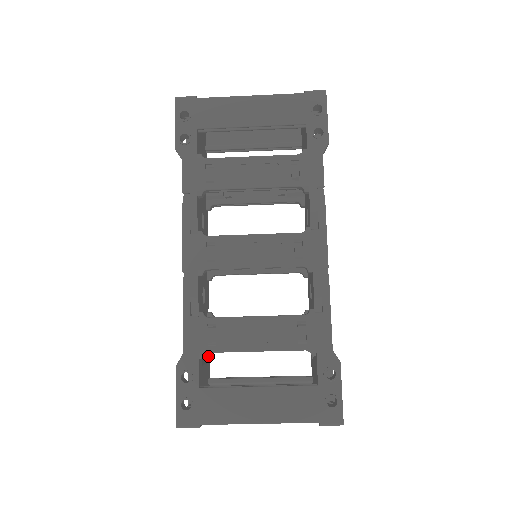
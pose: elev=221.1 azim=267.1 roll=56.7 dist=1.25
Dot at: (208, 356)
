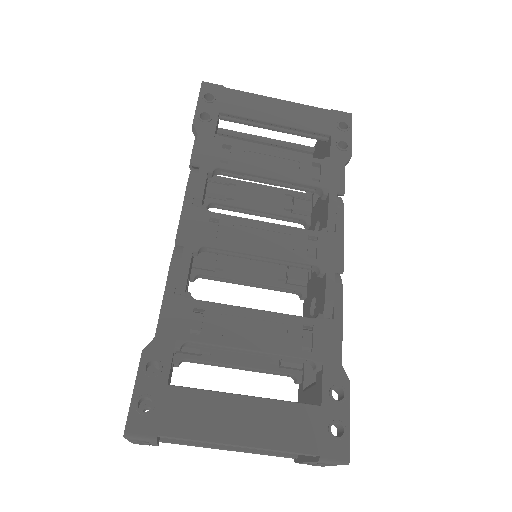
Dot at: occluded
